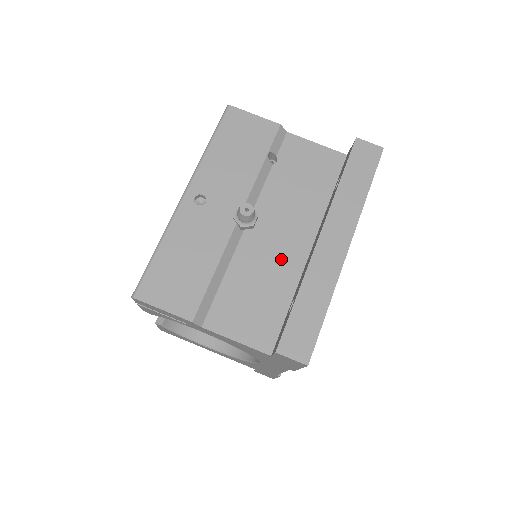
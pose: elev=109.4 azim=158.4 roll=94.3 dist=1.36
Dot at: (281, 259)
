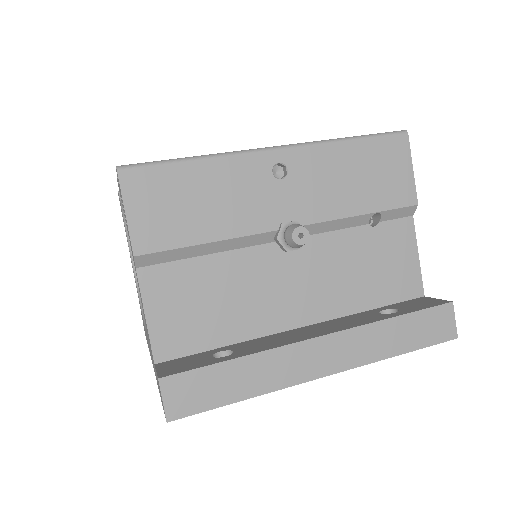
Dot at: (268, 303)
